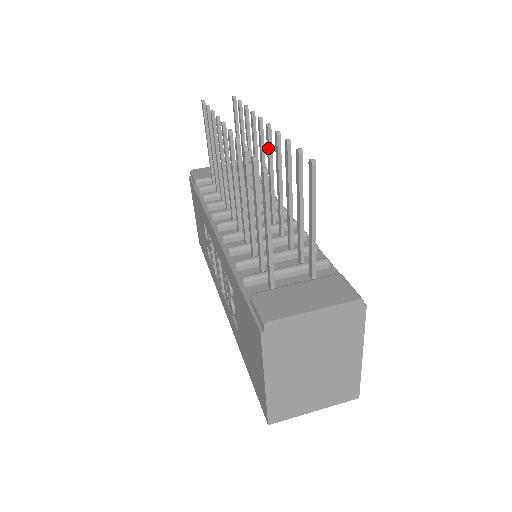
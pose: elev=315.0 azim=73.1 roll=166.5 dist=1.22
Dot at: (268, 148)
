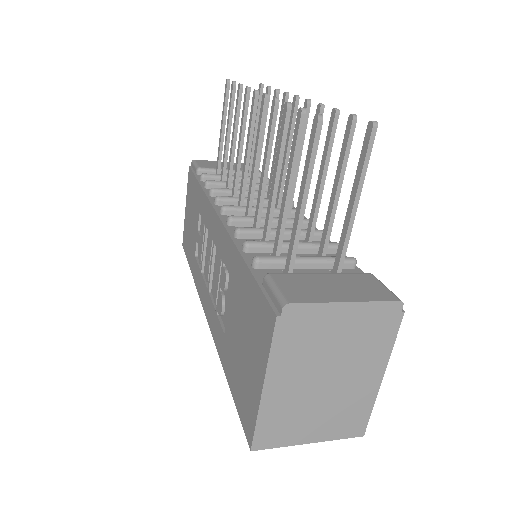
Dot at: occluded
